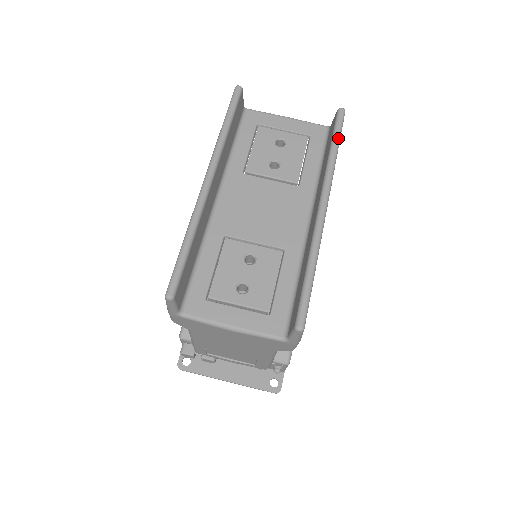
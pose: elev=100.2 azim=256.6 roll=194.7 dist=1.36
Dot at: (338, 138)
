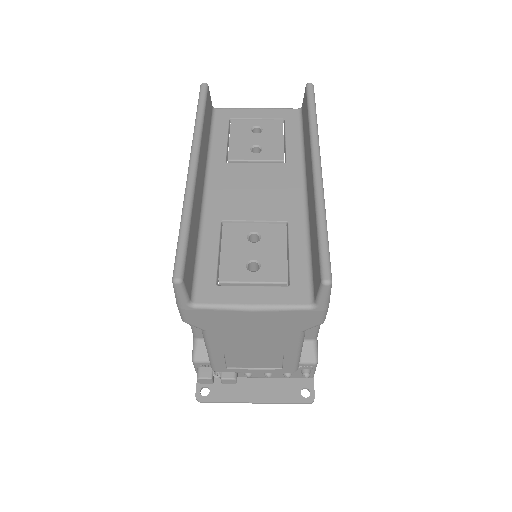
Dot at: (314, 107)
